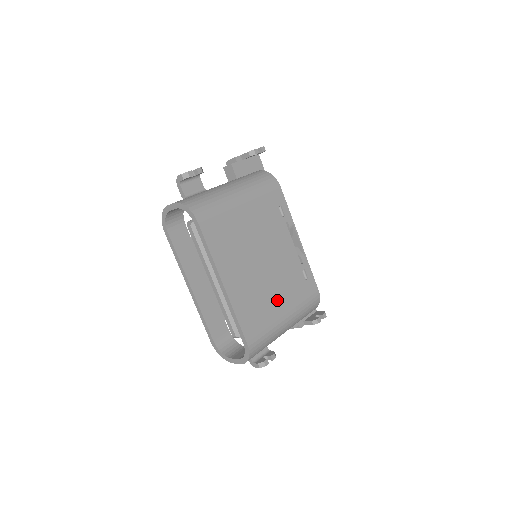
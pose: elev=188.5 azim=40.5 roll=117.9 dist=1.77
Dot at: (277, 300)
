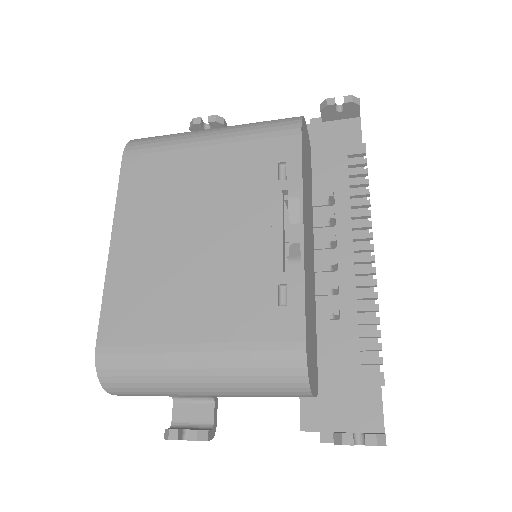
Dot at: (191, 310)
